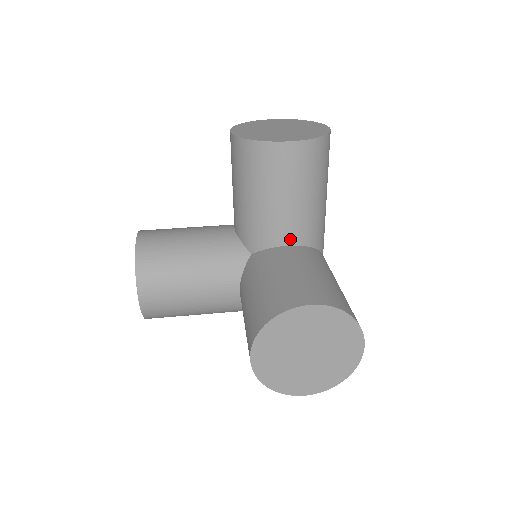
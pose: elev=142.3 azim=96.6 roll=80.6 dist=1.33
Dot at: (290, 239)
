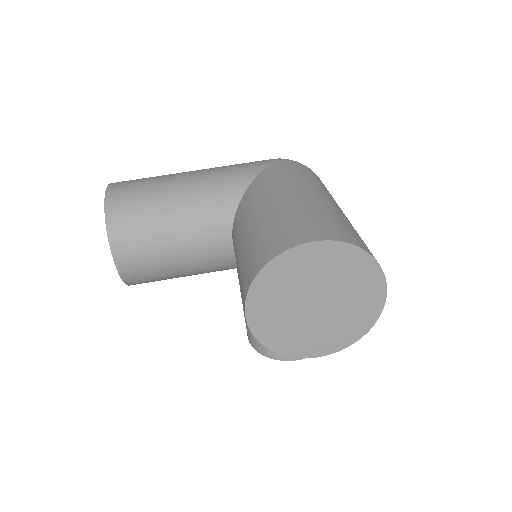
Dot at: occluded
